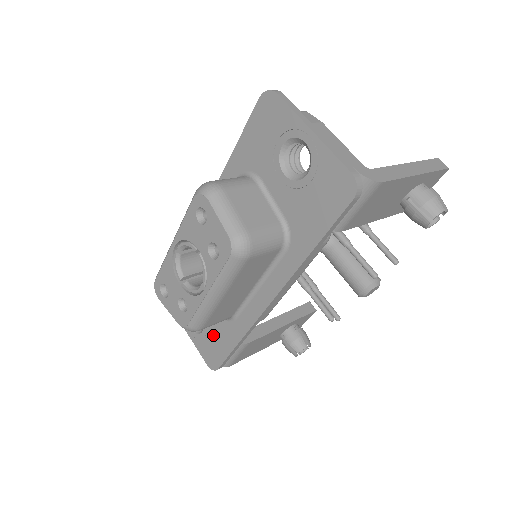
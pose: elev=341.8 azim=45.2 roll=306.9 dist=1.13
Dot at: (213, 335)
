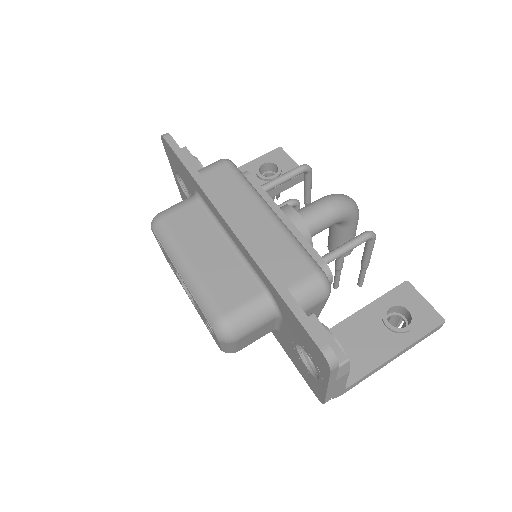
Dot at: occluded
